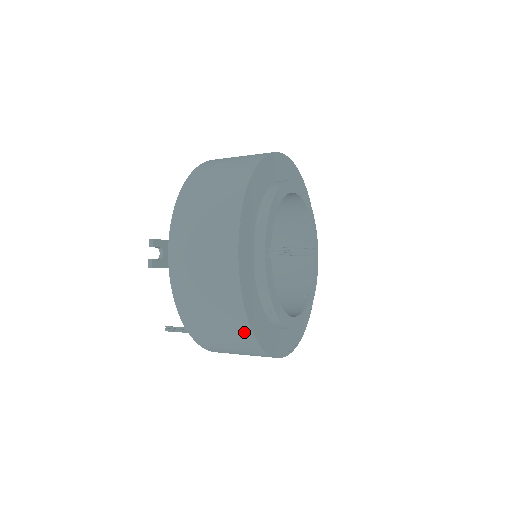
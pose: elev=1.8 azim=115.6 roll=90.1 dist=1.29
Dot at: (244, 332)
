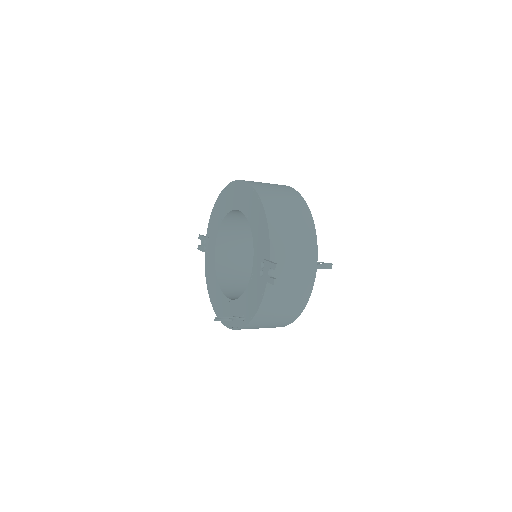
Dot at: (293, 317)
